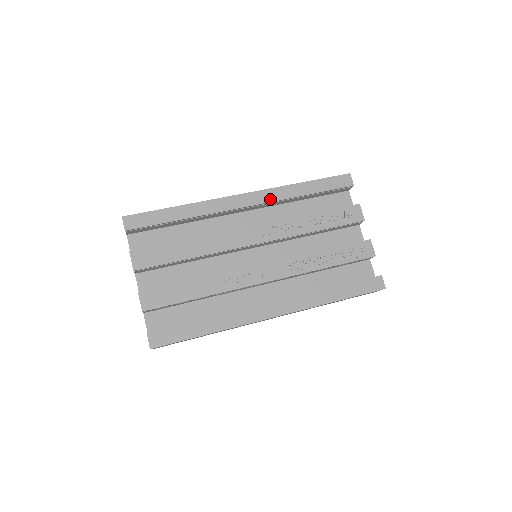
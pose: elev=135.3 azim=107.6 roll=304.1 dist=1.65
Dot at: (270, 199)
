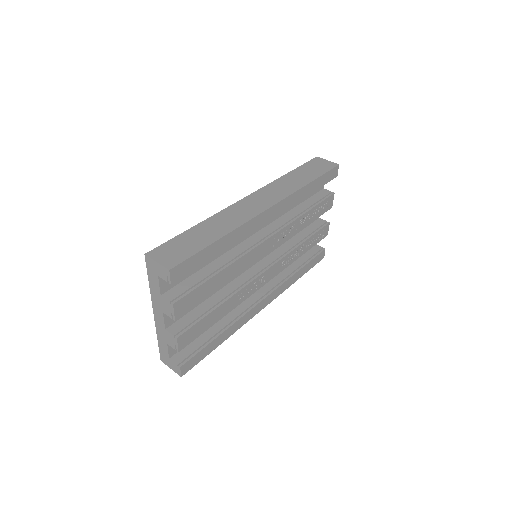
Dot at: (286, 207)
